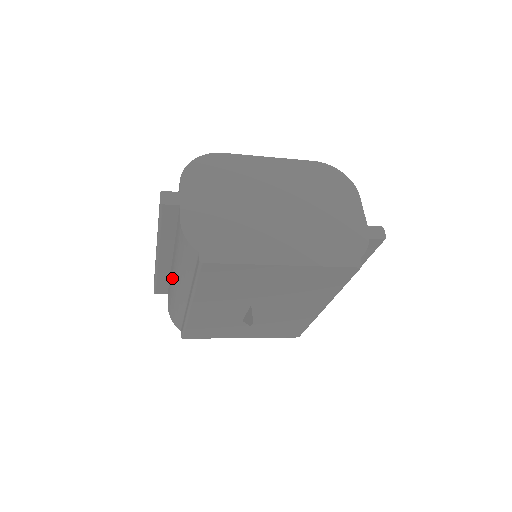
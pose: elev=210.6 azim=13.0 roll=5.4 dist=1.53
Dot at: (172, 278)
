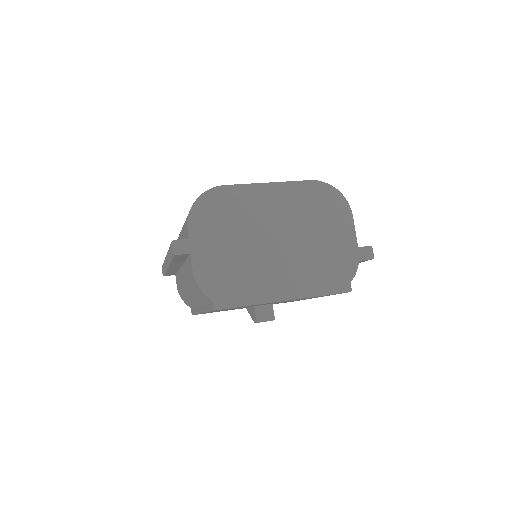
Dot at: (183, 284)
